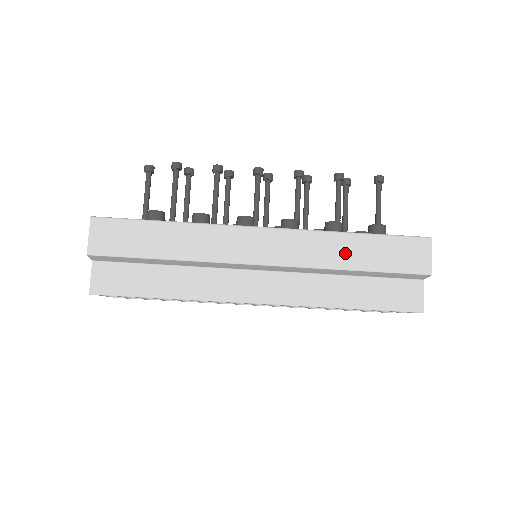
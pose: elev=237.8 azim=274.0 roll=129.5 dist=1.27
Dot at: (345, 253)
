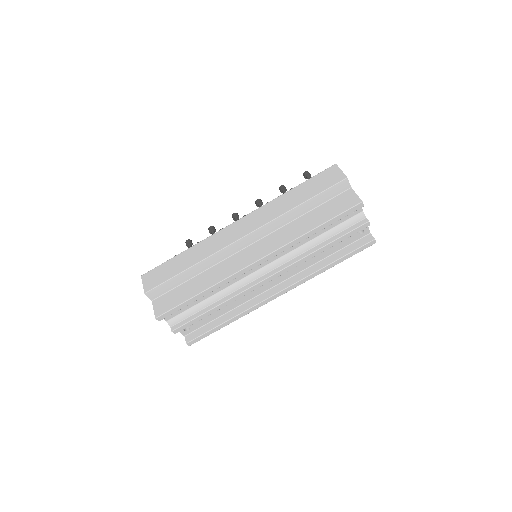
Dot at: (289, 201)
